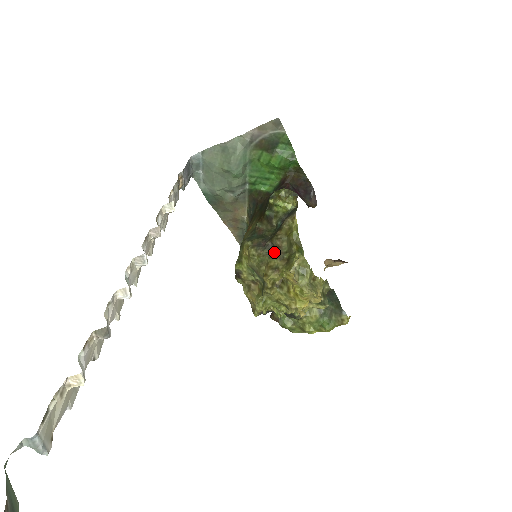
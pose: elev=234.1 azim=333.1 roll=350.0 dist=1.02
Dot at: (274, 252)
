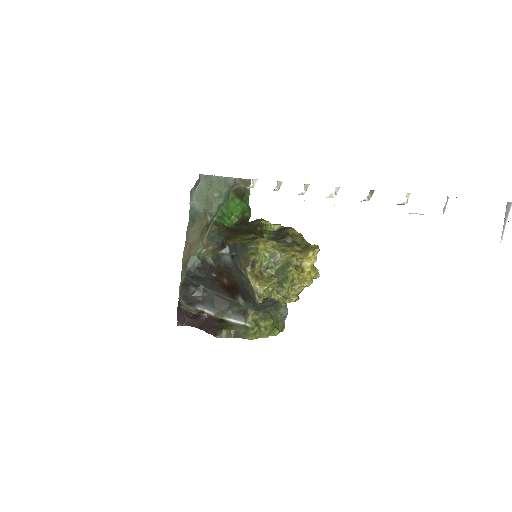
Dot at: (291, 245)
